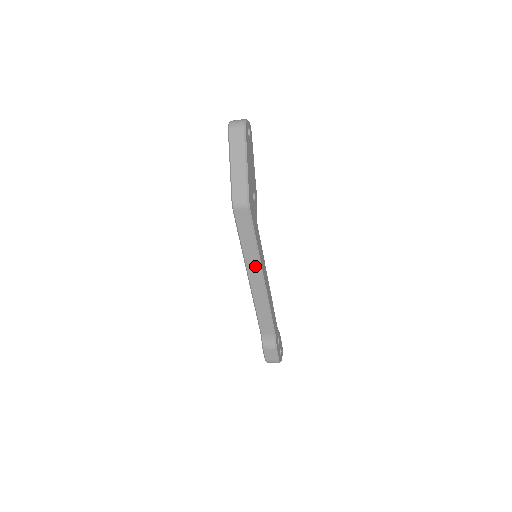
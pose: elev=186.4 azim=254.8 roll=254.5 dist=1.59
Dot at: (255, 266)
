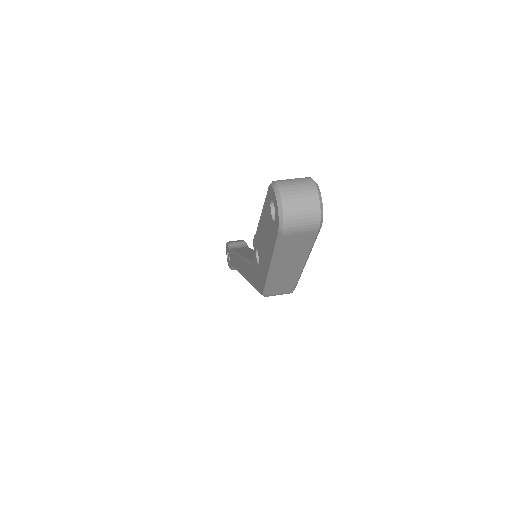
Dot at: occluded
